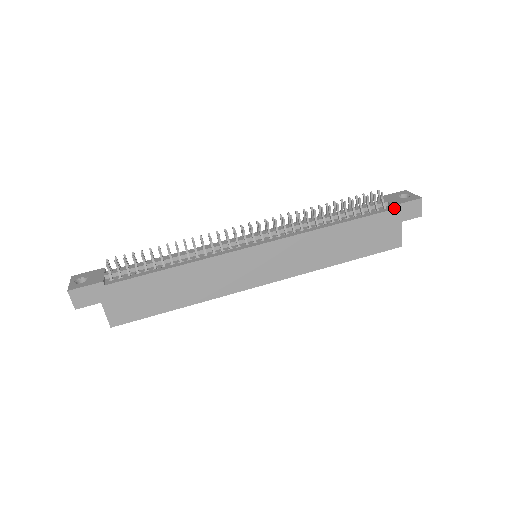
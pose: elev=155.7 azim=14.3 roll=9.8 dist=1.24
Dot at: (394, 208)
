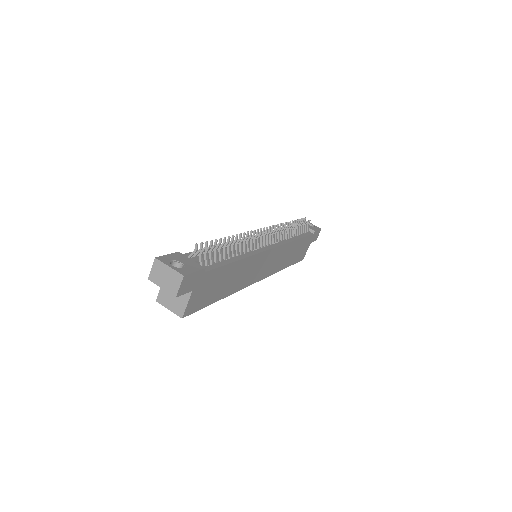
Dot at: (314, 233)
